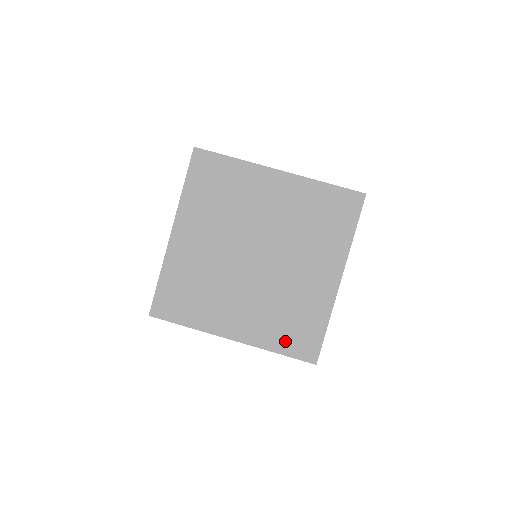
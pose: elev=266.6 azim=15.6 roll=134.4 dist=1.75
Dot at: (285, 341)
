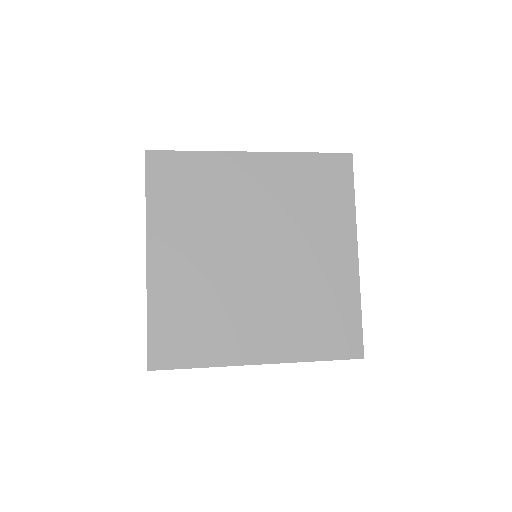
Dot at: (321, 343)
